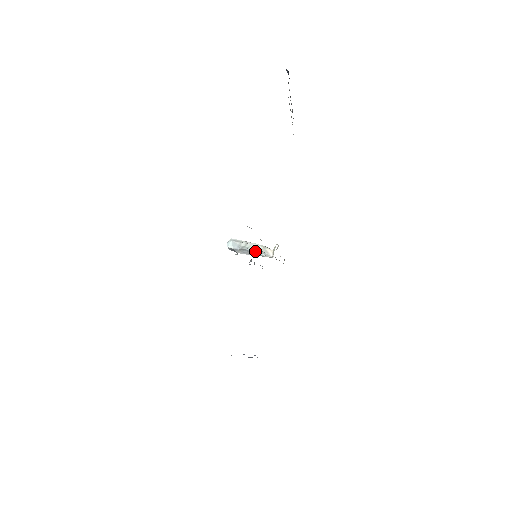
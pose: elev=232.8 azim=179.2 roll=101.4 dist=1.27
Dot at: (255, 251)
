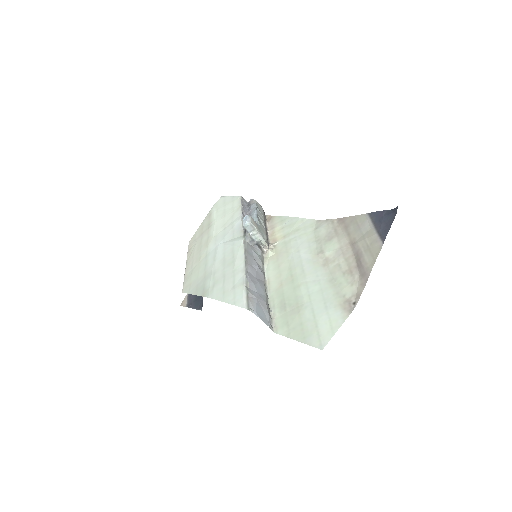
Dot at: (258, 241)
